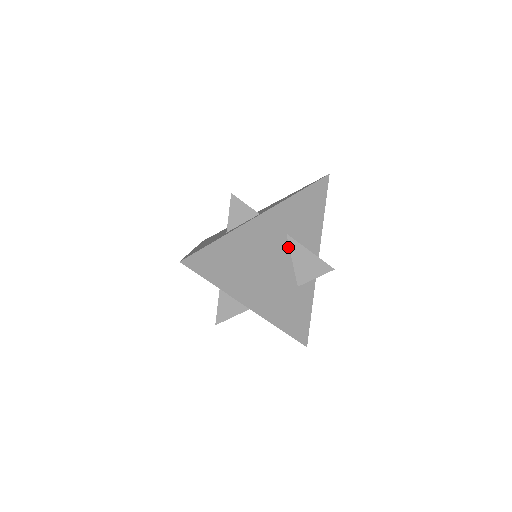
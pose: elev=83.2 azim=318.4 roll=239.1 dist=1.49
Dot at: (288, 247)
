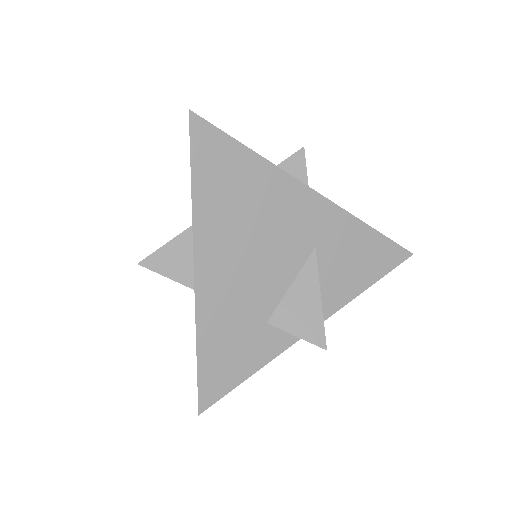
Dot at: (302, 264)
